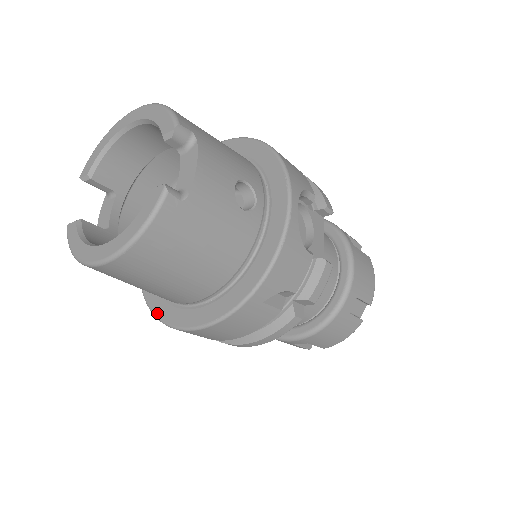
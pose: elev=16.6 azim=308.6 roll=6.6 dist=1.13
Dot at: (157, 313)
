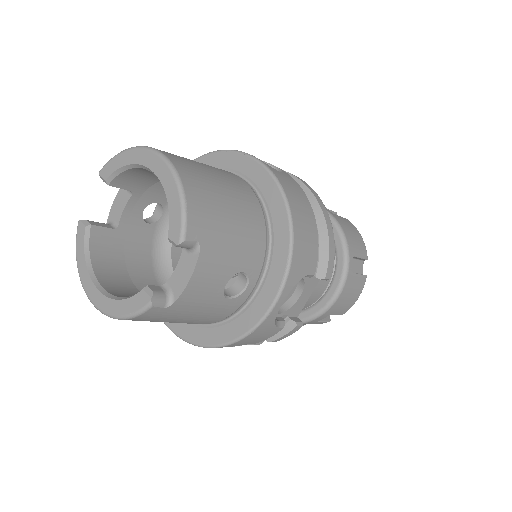
Dot at: occluded
